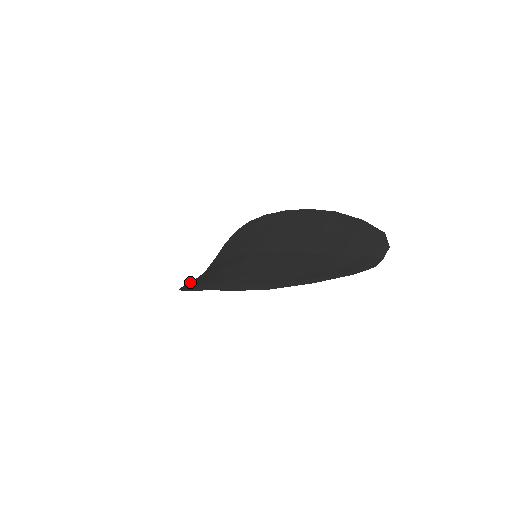
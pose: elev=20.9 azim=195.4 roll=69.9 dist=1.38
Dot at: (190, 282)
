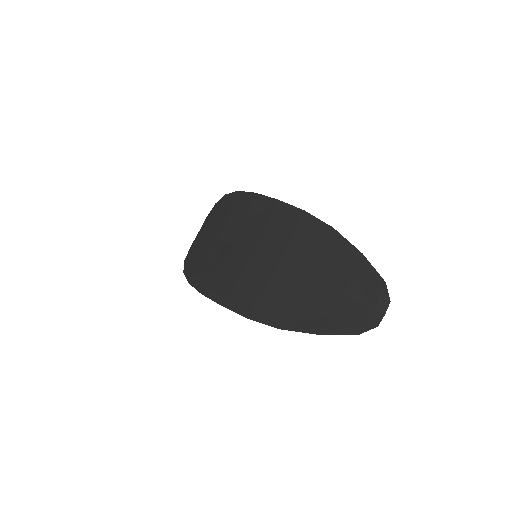
Dot at: (192, 260)
